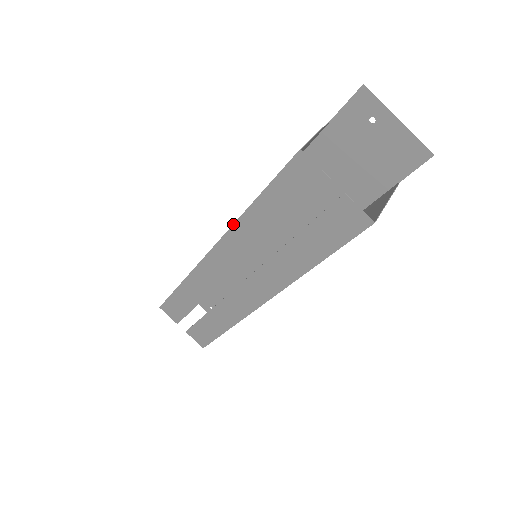
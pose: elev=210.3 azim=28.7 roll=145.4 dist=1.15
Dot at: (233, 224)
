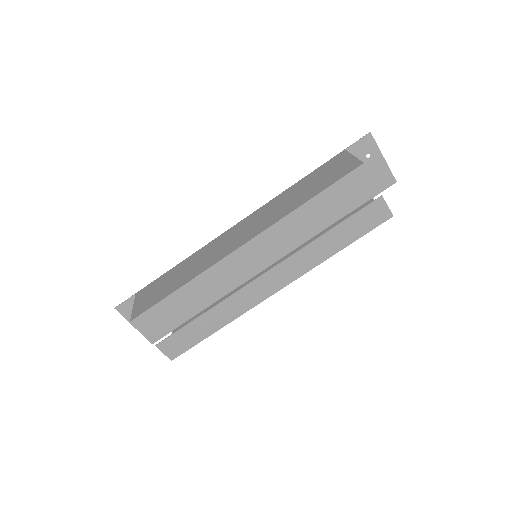
Dot at: (280, 220)
